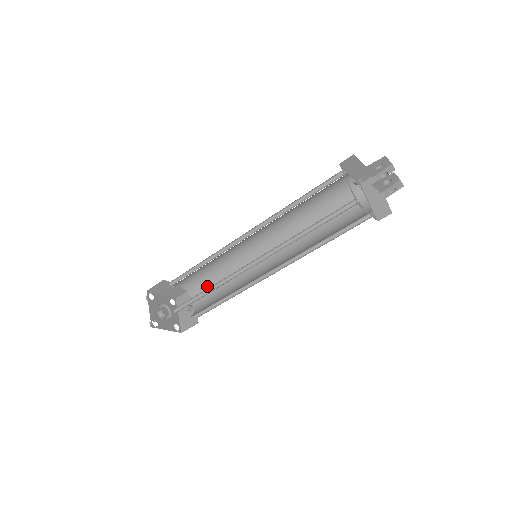
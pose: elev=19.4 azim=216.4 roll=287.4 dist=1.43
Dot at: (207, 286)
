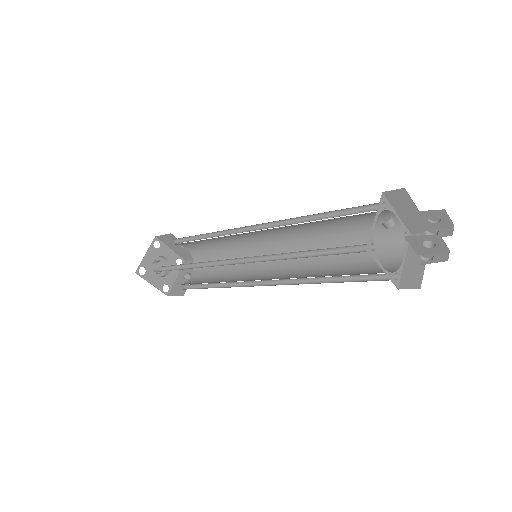
Dot at: occluded
